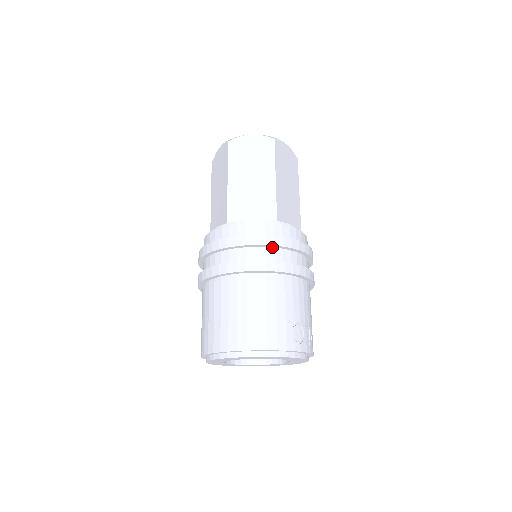
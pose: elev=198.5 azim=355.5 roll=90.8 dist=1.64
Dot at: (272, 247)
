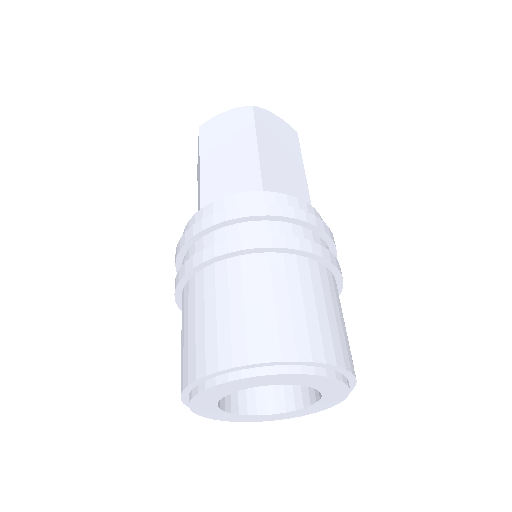
Dot at: (323, 239)
